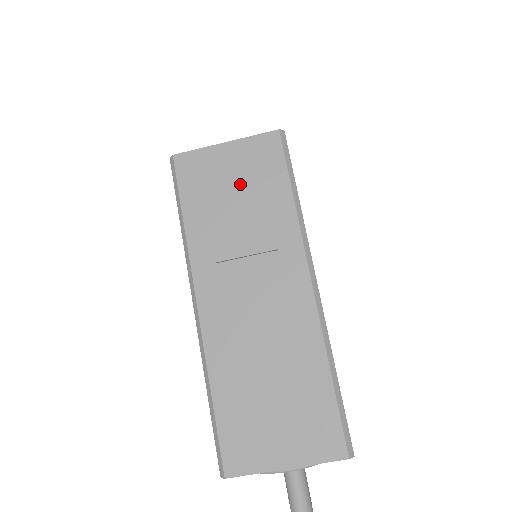
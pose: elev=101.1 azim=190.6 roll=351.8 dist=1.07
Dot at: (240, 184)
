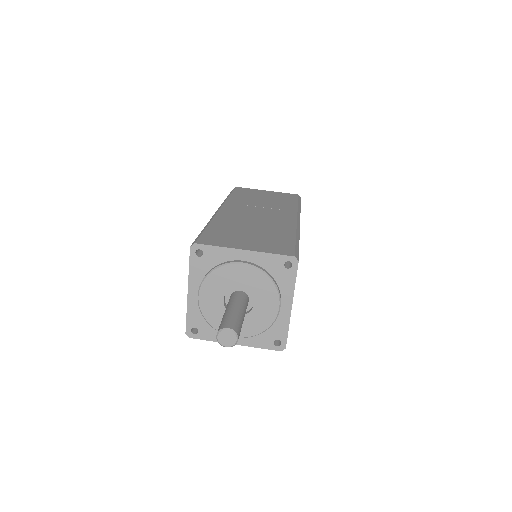
Dot at: (269, 197)
